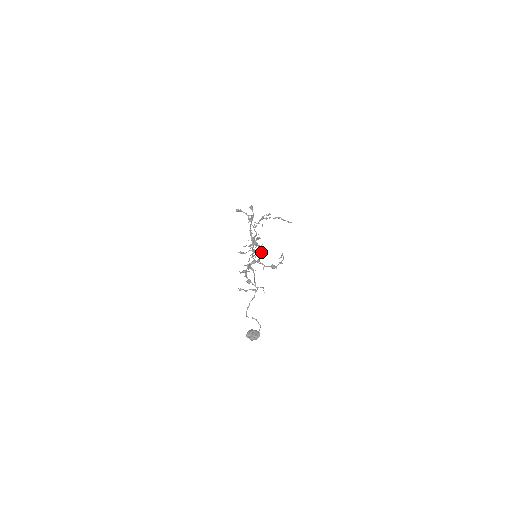
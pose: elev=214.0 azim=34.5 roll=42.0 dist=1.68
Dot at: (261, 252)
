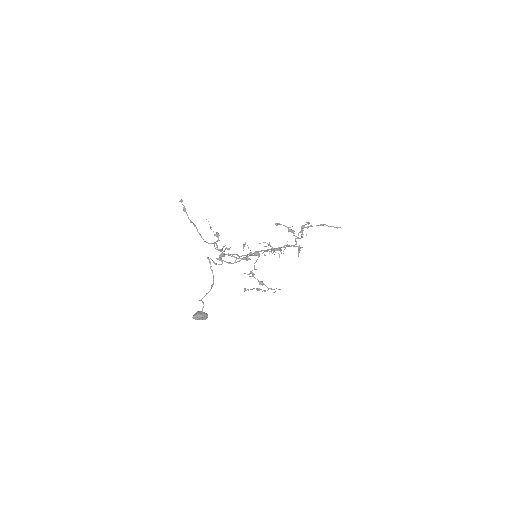
Dot at: (257, 251)
